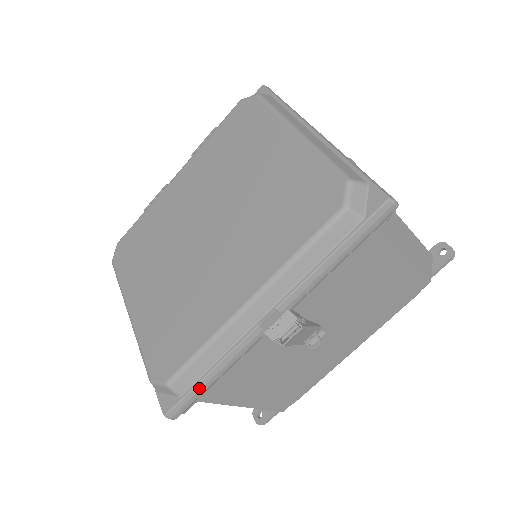
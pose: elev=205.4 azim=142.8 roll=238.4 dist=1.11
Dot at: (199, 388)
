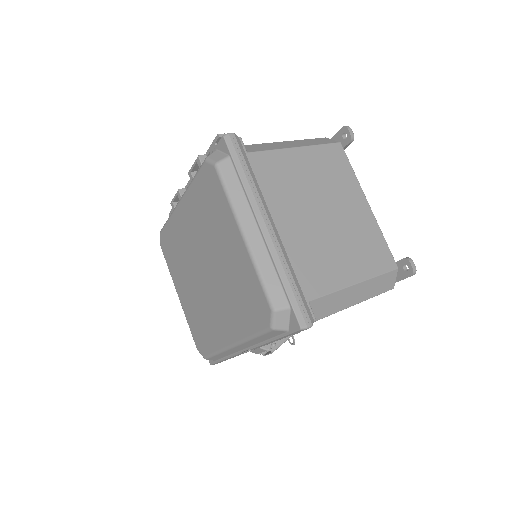
Dot at: occluded
